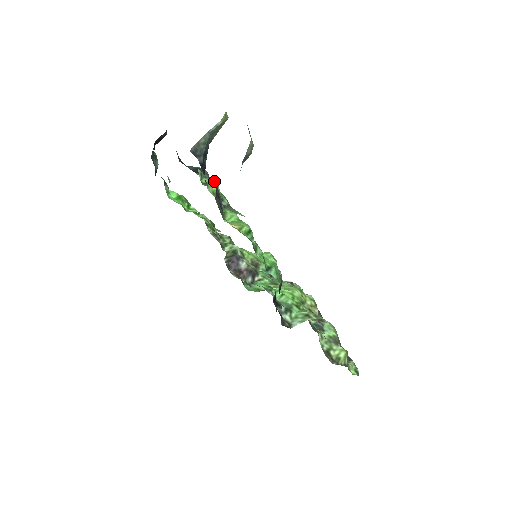
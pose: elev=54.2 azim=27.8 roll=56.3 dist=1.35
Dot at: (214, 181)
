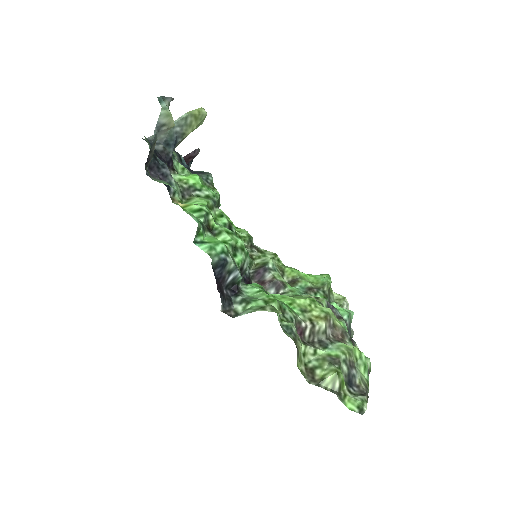
Dot at: (161, 161)
